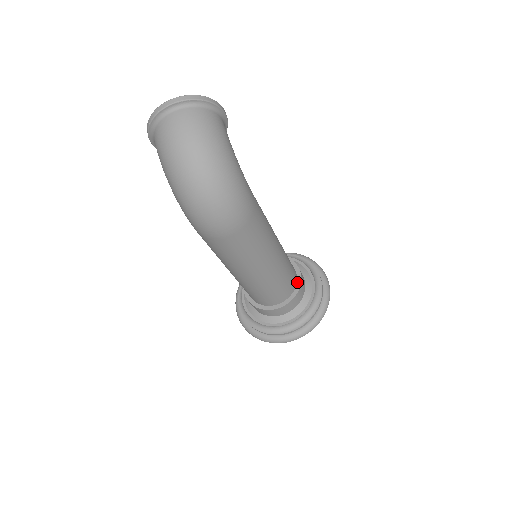
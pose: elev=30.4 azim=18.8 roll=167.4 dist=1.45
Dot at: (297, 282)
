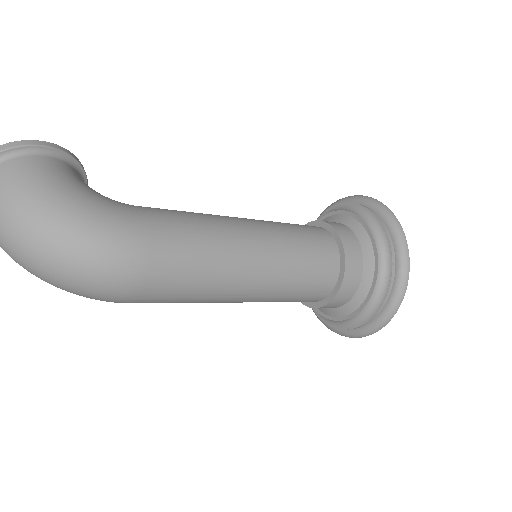
Dot at: (339, 251)
